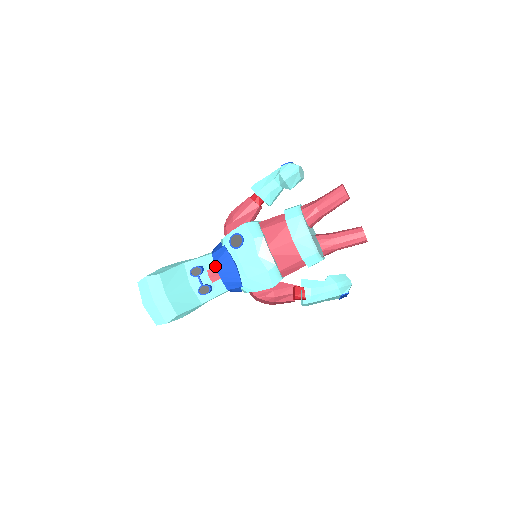
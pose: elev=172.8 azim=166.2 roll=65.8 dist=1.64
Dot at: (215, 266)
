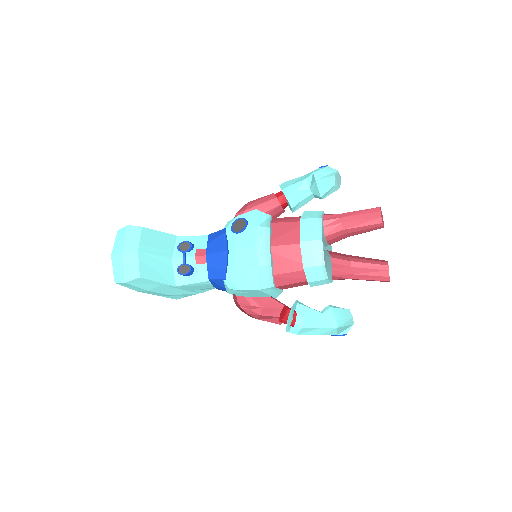
Dot at: occluded
